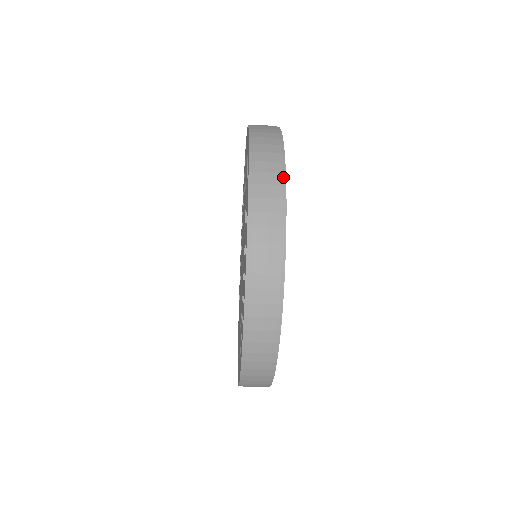
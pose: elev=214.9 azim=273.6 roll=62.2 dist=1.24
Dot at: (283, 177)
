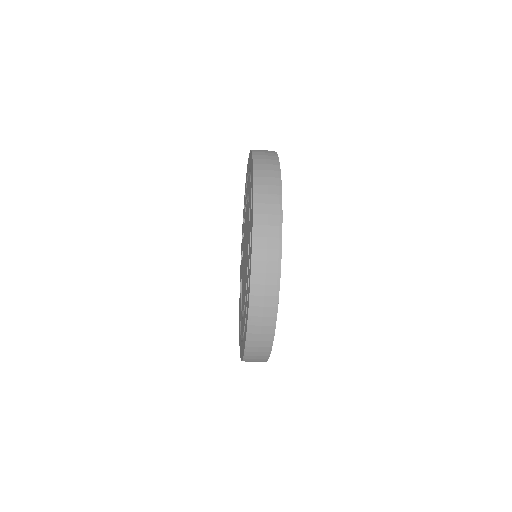
Dot at: occluded
